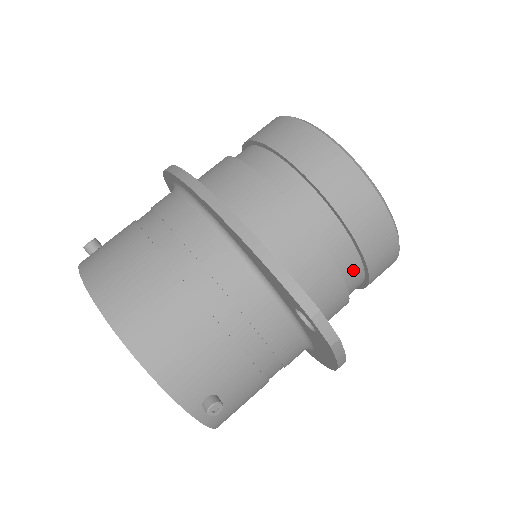
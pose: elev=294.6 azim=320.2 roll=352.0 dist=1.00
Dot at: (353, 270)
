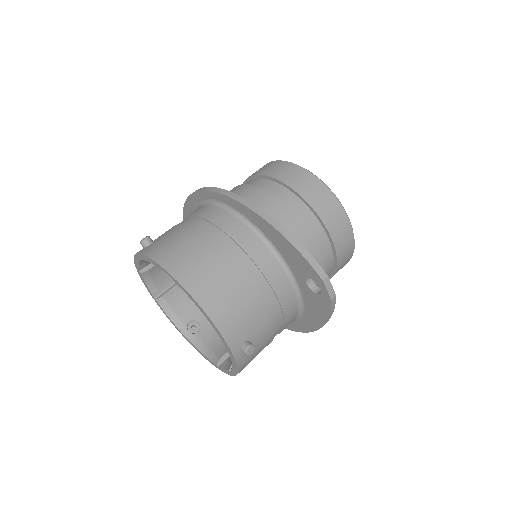
Dot at: (328, 263)
